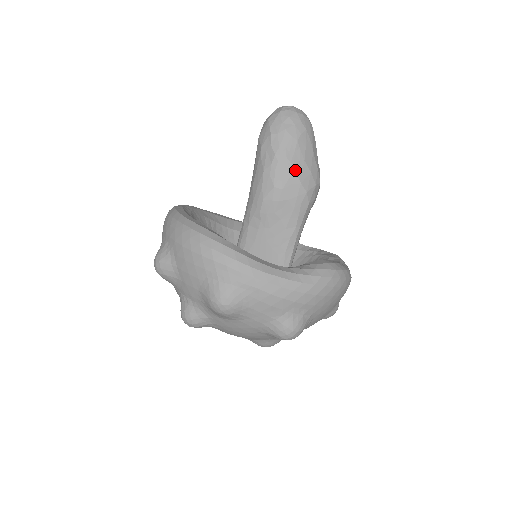
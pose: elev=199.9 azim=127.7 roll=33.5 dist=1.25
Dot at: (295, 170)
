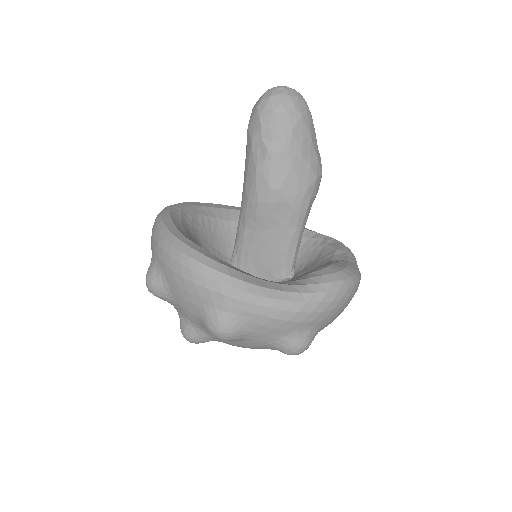
Dot at: (292, 167)
